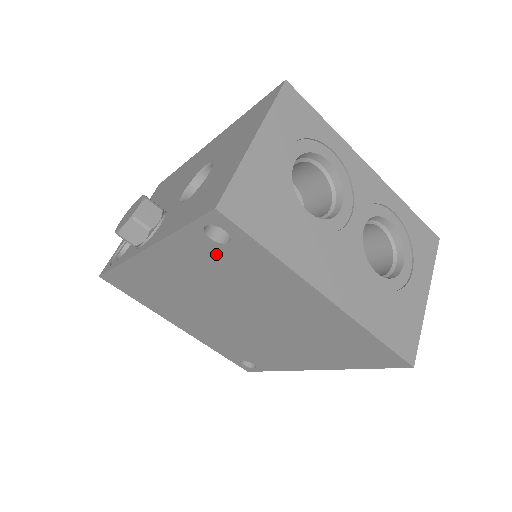
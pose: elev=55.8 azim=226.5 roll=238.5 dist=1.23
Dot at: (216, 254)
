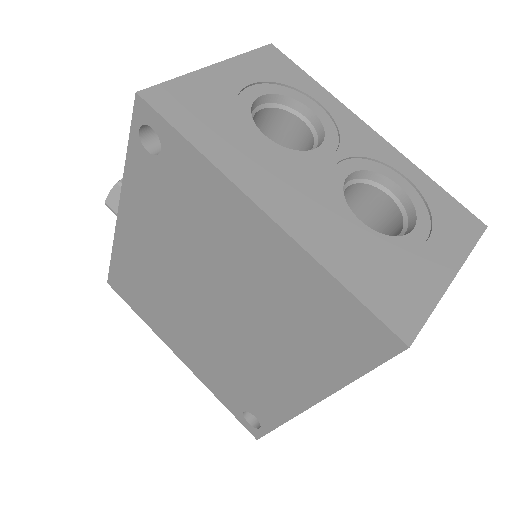
Dot at: (160, 180)
